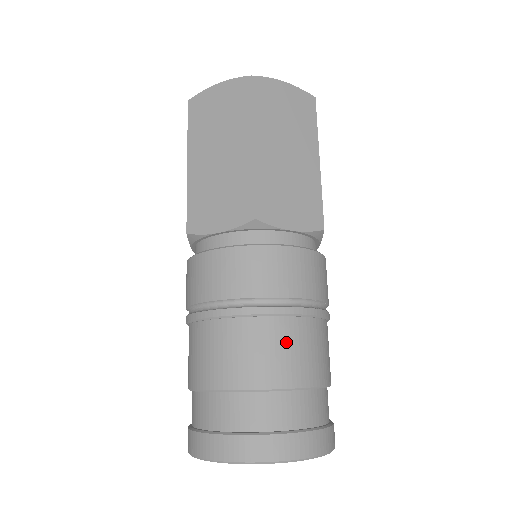
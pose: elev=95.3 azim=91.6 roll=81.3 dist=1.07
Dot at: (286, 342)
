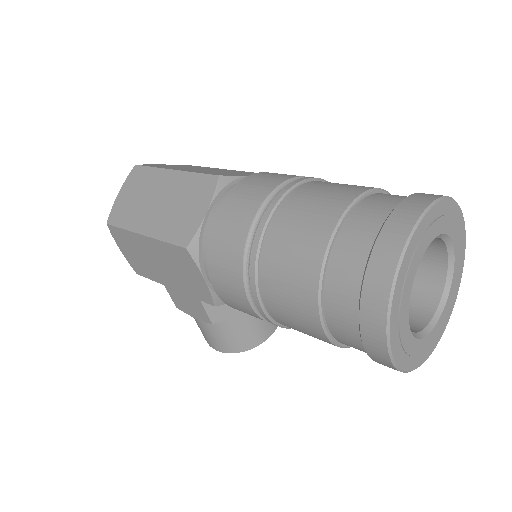
Dot at: (328, 185)
